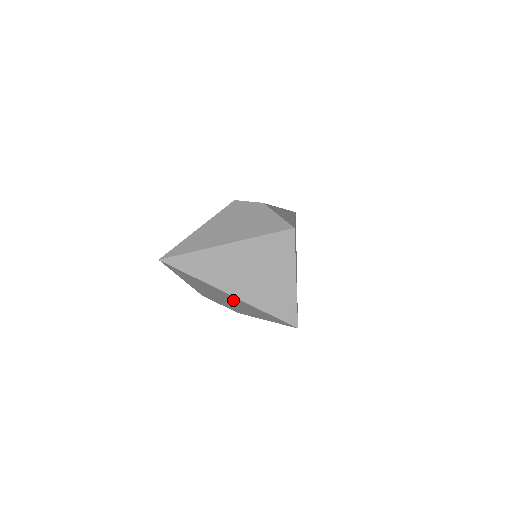
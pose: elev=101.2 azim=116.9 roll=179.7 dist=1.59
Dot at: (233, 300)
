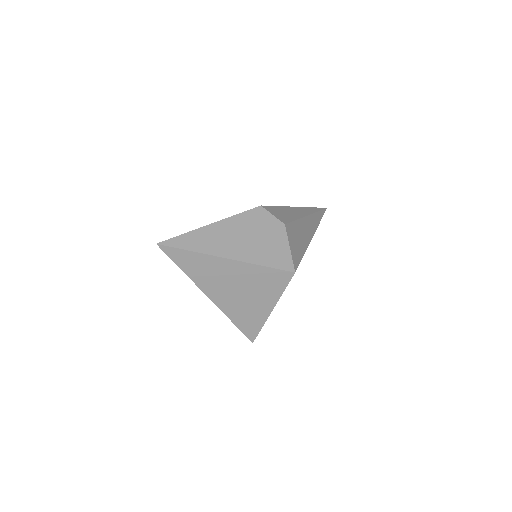
Dot at: occluded
